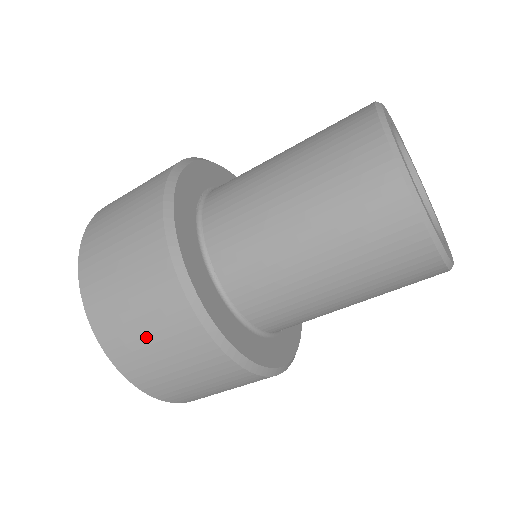
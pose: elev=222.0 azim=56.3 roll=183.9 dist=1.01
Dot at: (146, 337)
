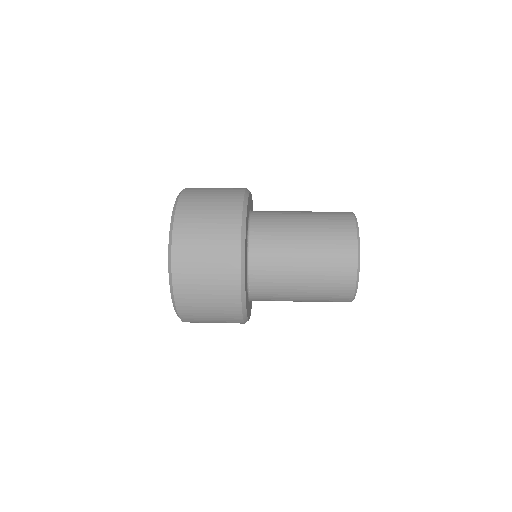
Dot at: occluded
